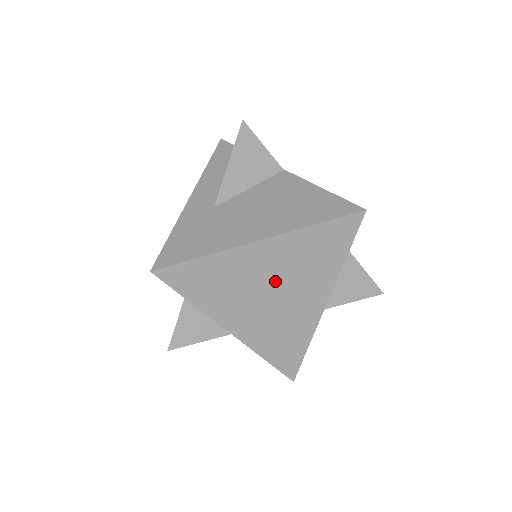
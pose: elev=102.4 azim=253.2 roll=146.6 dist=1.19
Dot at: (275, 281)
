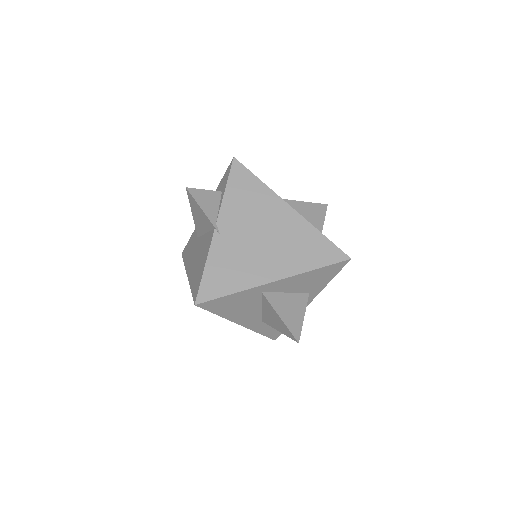
Dot at: (270, 233)
